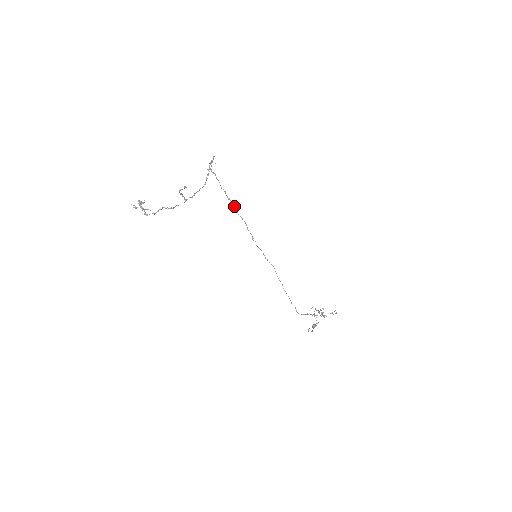
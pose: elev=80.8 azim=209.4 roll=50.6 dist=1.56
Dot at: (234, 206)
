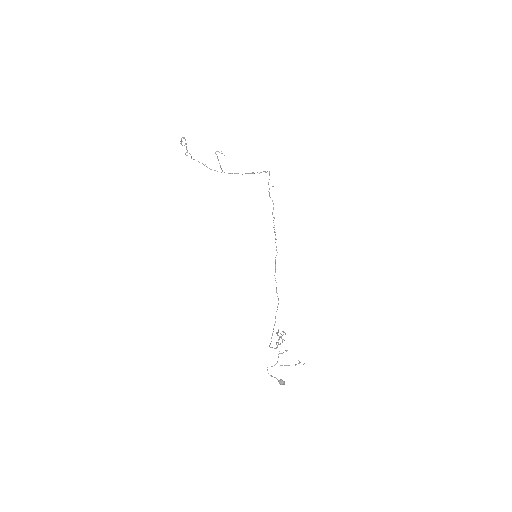
Dot at: (275, 235)
